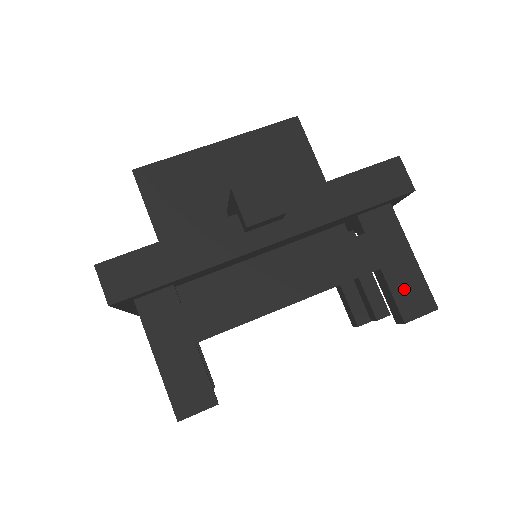
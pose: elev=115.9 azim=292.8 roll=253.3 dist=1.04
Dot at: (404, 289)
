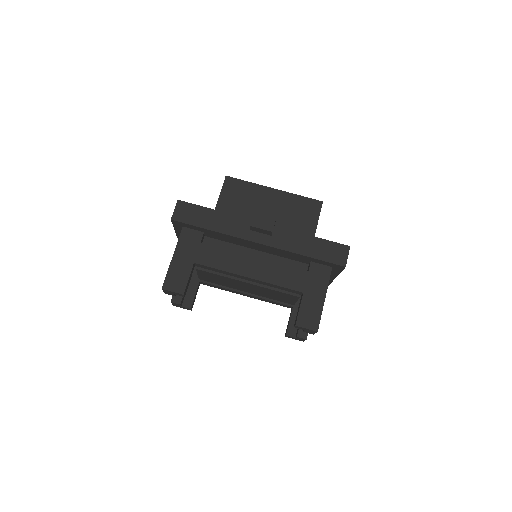
Dot at: (308, 310)
